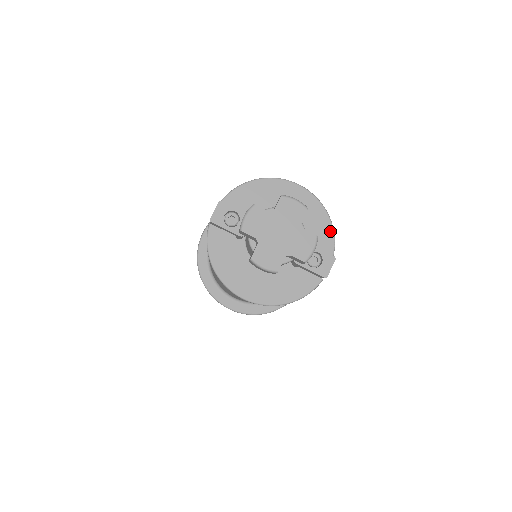
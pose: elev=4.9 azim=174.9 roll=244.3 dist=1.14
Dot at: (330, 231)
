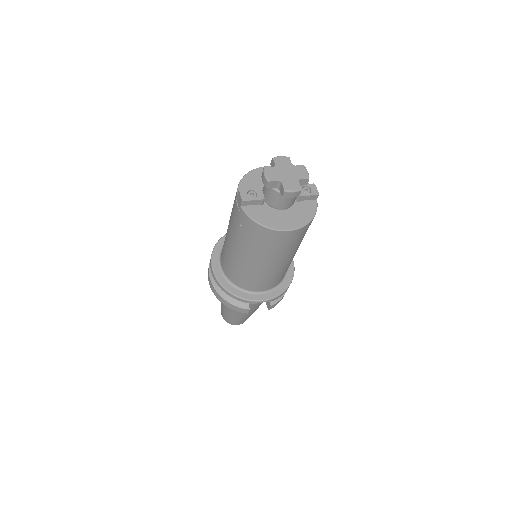
Dot at: occluded
